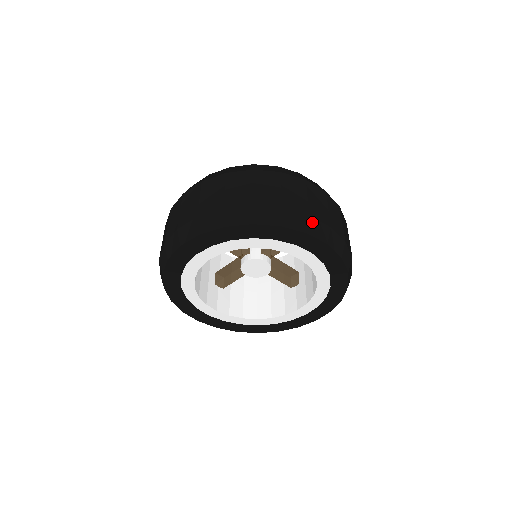
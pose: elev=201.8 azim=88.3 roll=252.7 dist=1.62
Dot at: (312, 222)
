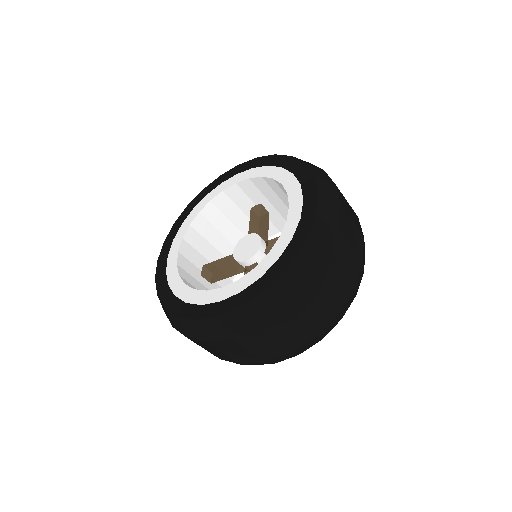
Dot at: (247, 364)
